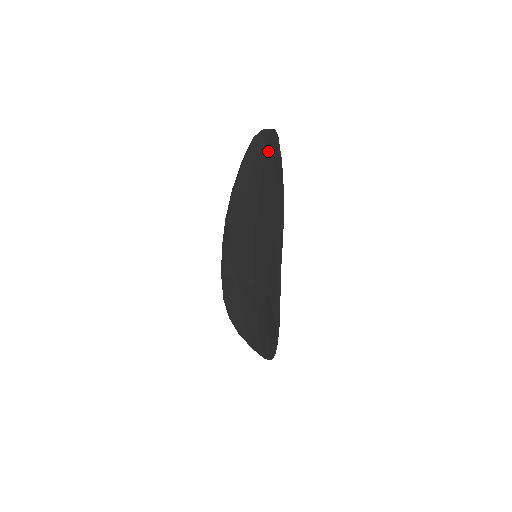
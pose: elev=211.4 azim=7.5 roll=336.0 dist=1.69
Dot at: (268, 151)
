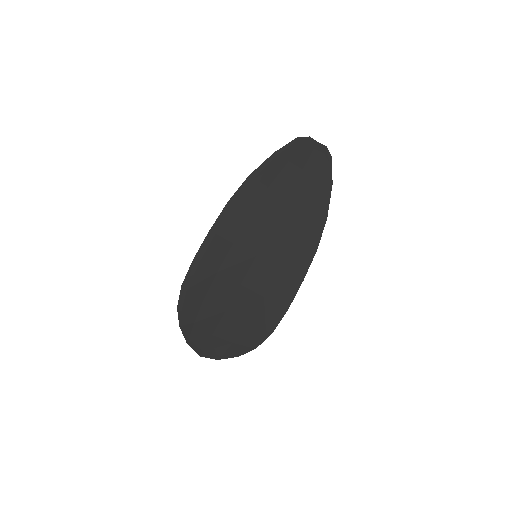
Dot at: (312, 162)
